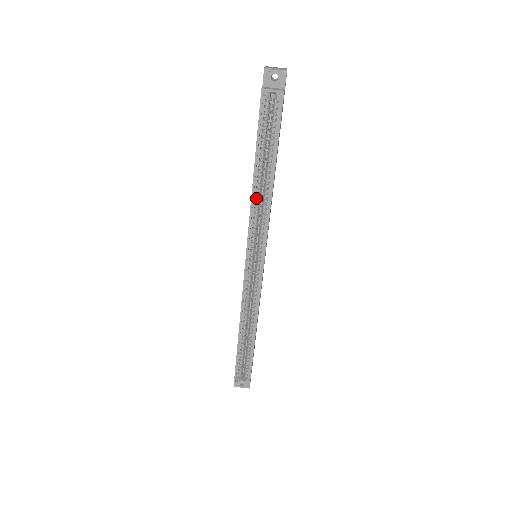
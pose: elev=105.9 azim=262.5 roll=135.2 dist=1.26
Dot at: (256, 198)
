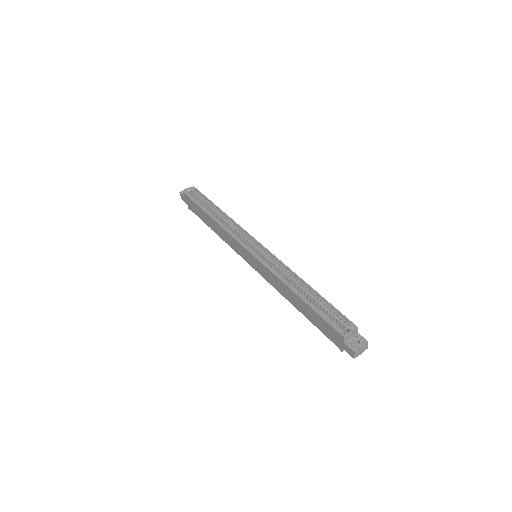
Dot at: (222, 225)
